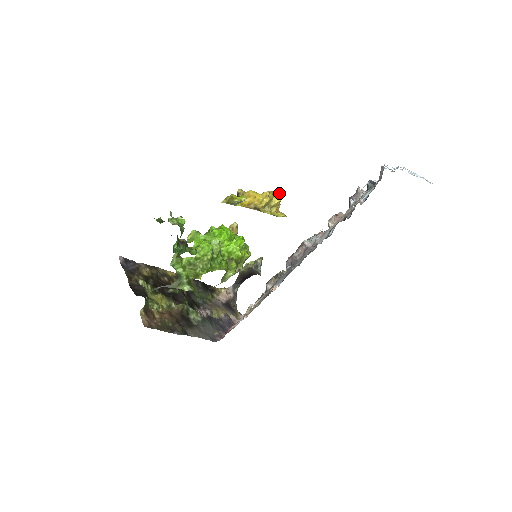
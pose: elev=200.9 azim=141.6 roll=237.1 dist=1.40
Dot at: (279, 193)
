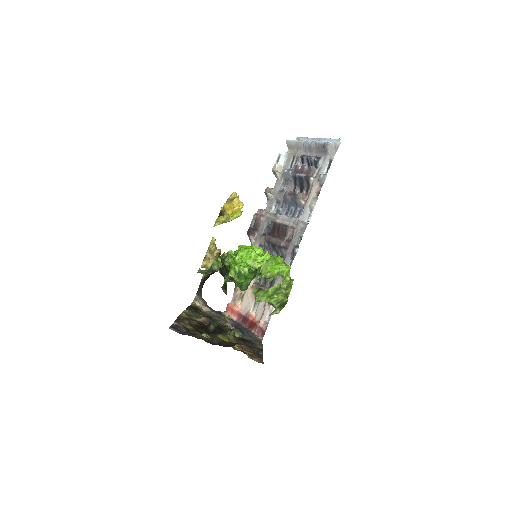
Dot at: (233, 194)
